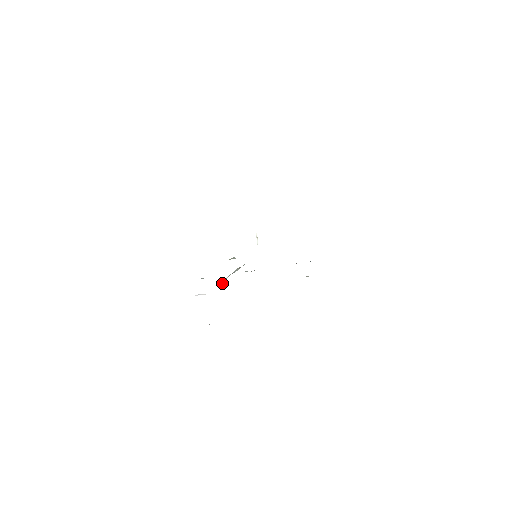
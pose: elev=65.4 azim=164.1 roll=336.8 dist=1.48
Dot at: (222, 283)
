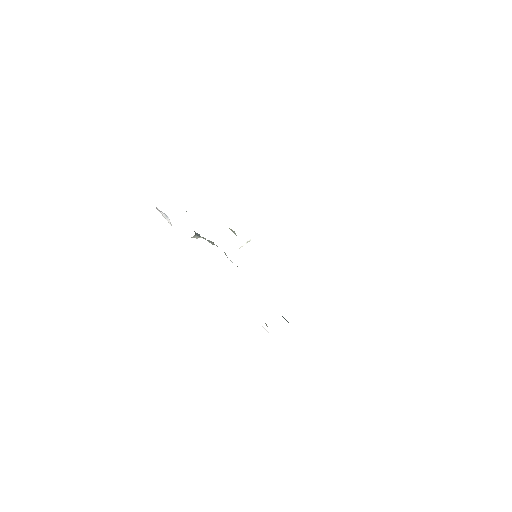
Dot at: (195, 235)
